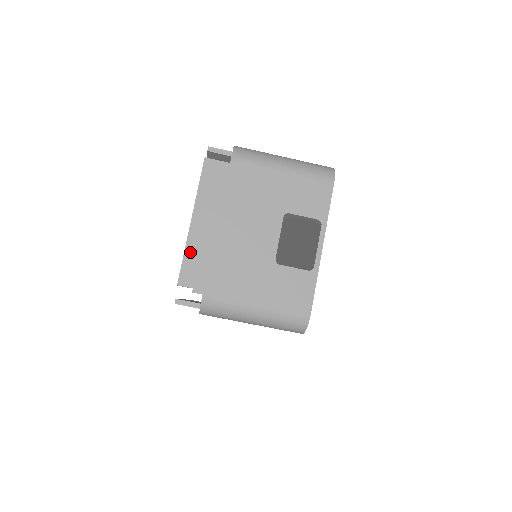
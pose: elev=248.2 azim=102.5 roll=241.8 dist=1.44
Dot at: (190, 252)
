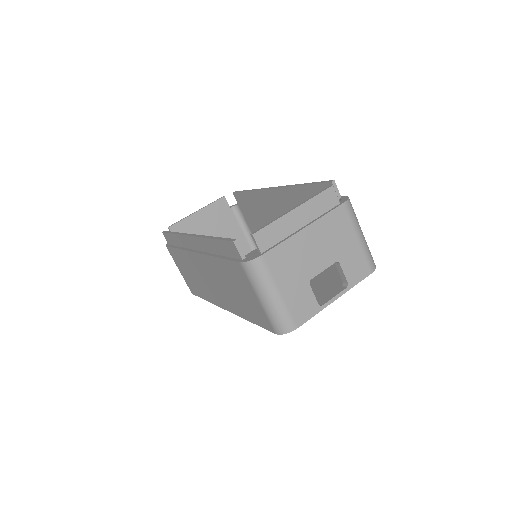
Dot at: (277, 225)
